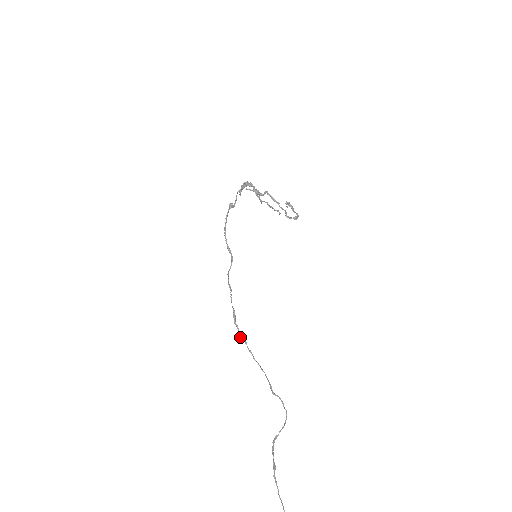
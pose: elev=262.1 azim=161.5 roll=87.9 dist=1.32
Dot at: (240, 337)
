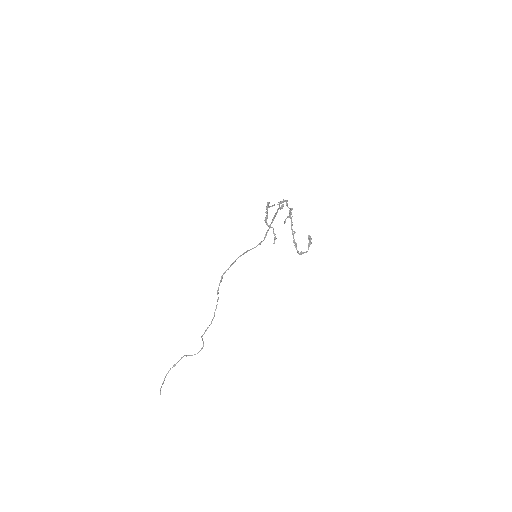
Dot at: (217, 293)
